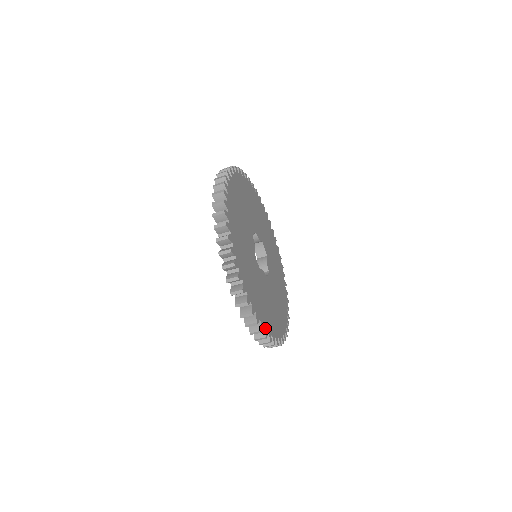
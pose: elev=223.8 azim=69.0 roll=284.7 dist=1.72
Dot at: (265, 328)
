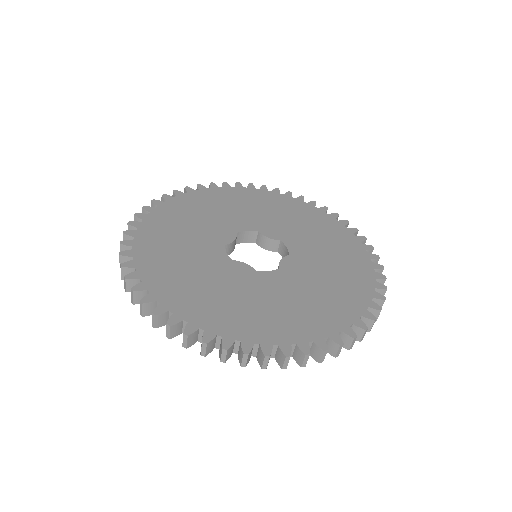
Dot at: (176, 315)
